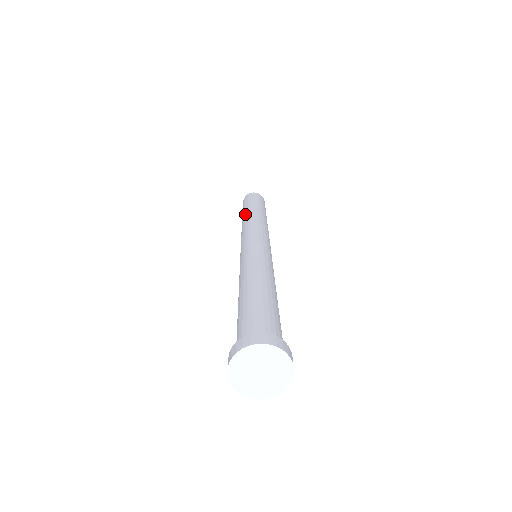
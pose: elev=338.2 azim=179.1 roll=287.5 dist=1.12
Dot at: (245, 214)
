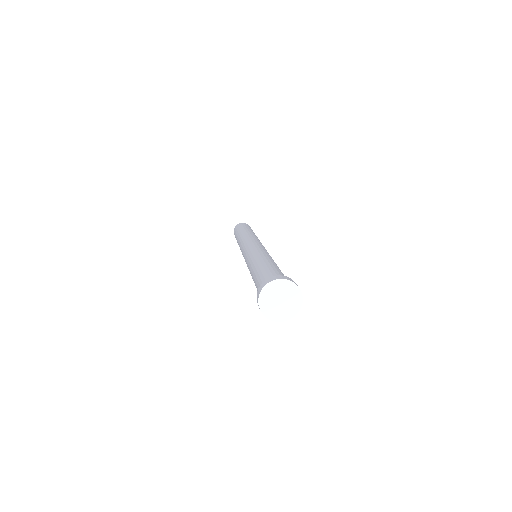
Dot at: occluded
